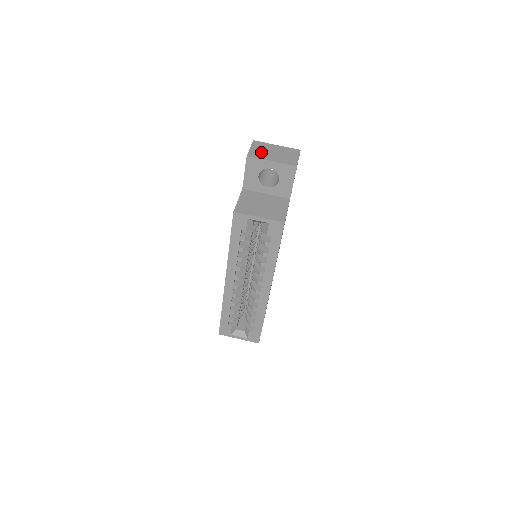
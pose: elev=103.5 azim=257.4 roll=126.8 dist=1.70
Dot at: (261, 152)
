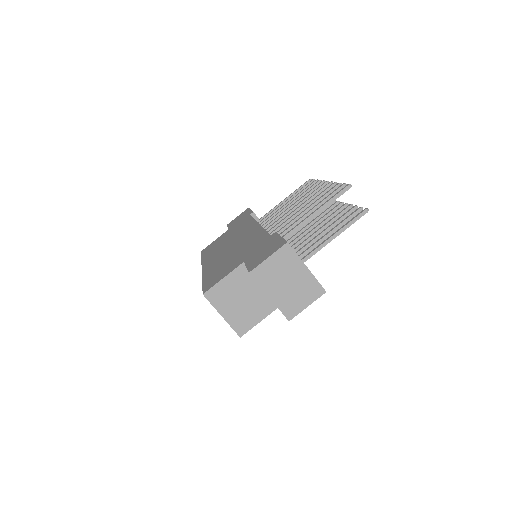
Dot at: (273, 274)
